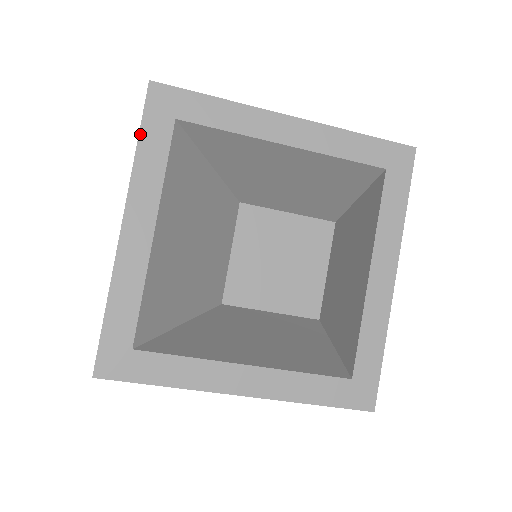
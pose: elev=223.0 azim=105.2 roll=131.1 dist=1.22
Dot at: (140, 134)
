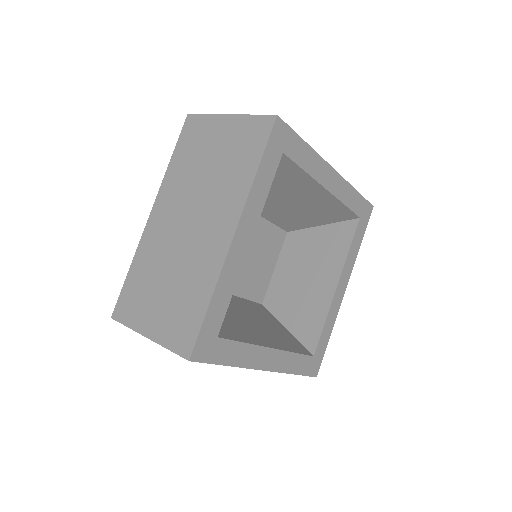
Dot at: (262, 159)
